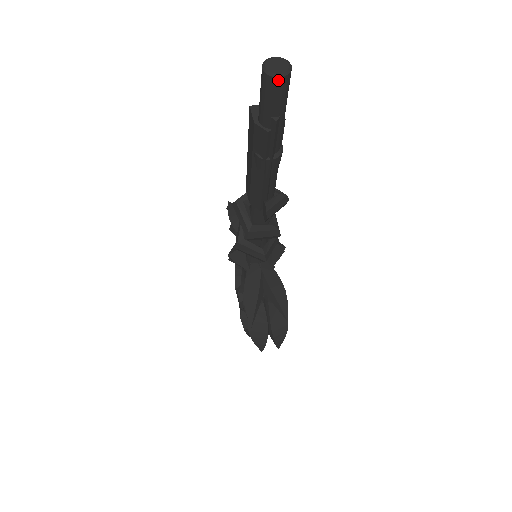
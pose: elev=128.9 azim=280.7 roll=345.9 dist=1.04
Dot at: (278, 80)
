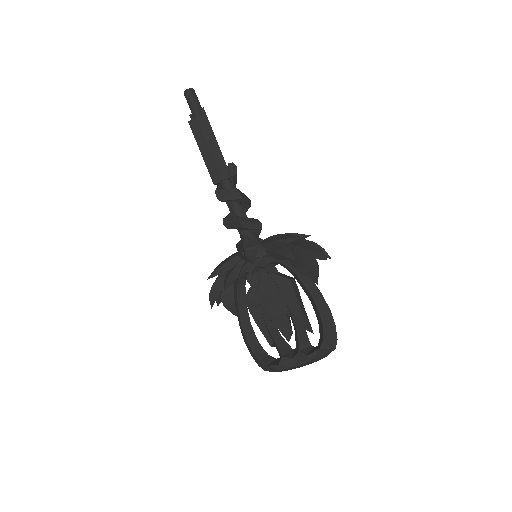
Dot at: (193, 90)
